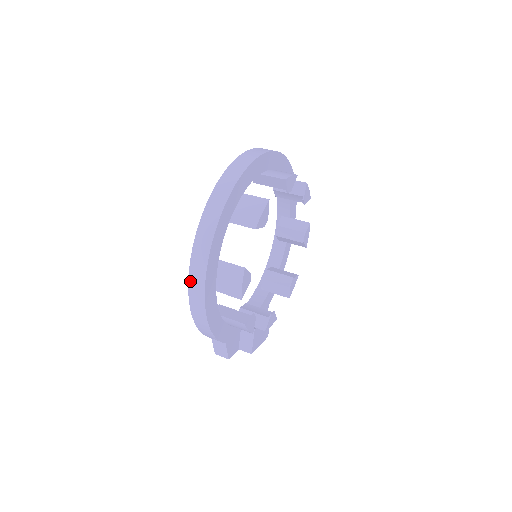
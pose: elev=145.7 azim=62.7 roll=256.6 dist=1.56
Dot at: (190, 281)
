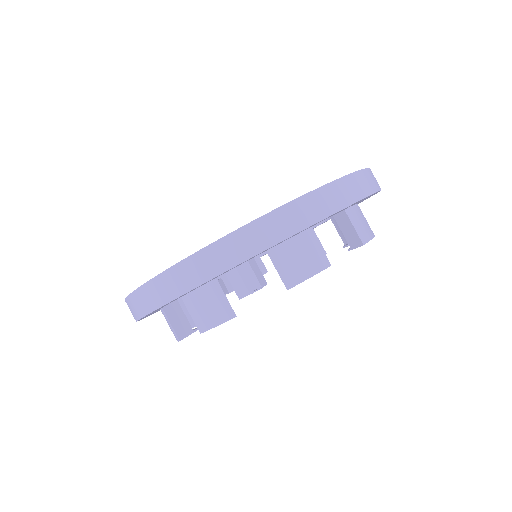
Dot at: occluded
